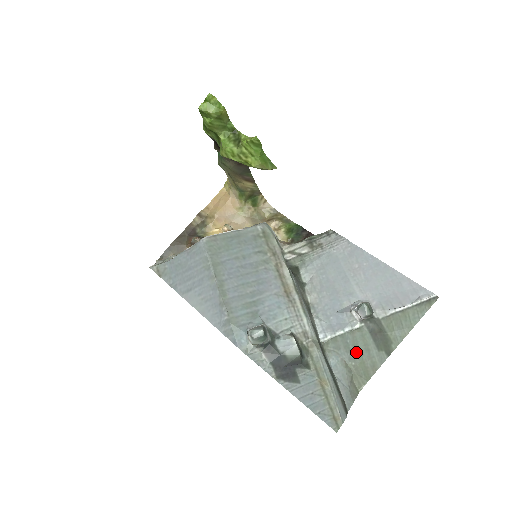
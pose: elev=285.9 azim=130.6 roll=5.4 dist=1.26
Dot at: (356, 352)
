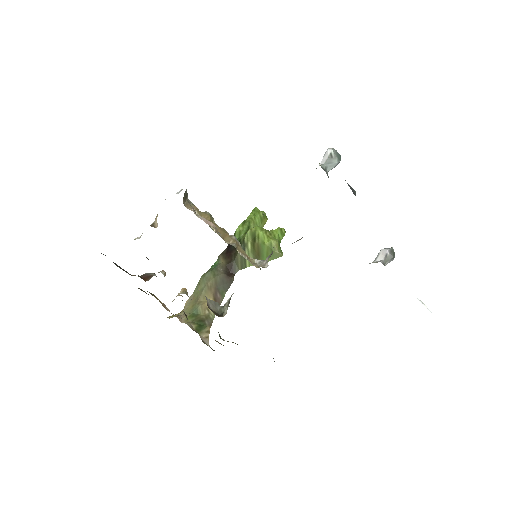
Dot at: occluded
